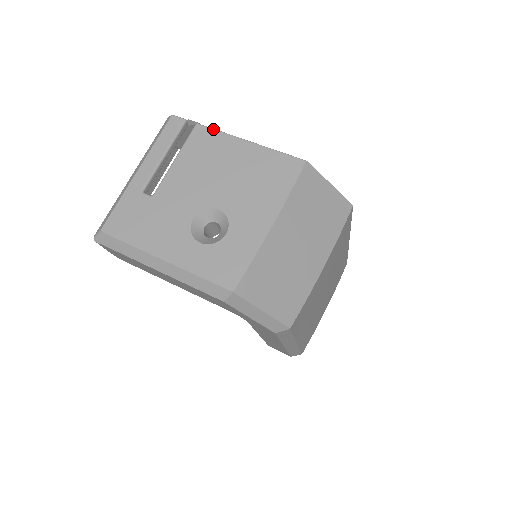
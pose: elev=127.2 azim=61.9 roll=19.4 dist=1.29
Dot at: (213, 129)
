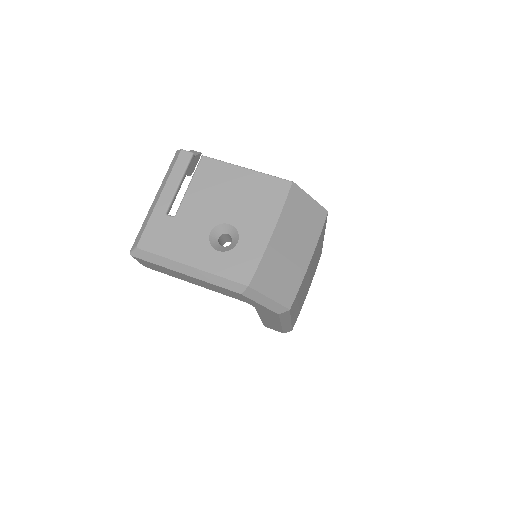
Dot at: (216, 160)
